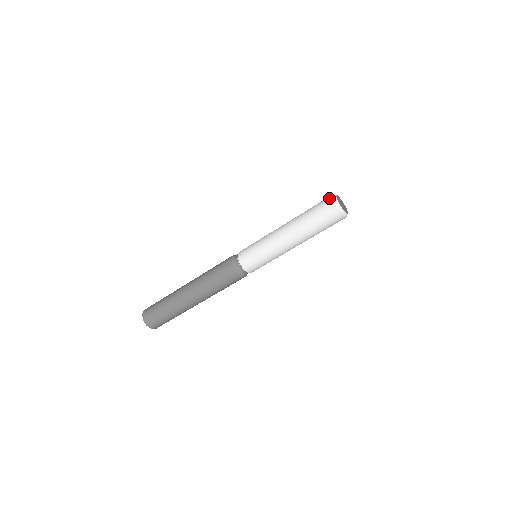
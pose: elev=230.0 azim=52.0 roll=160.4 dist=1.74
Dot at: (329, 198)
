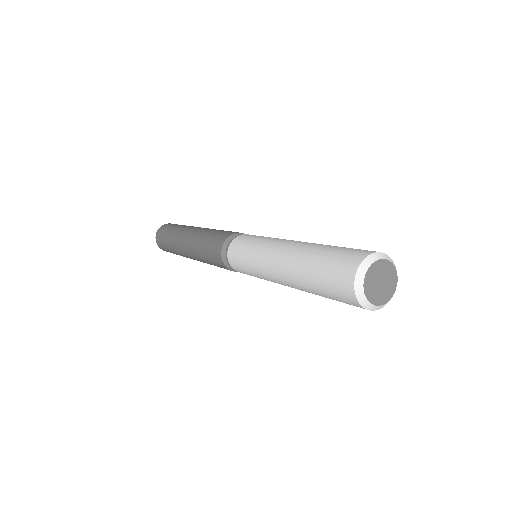
Dot at: (357, 257)
